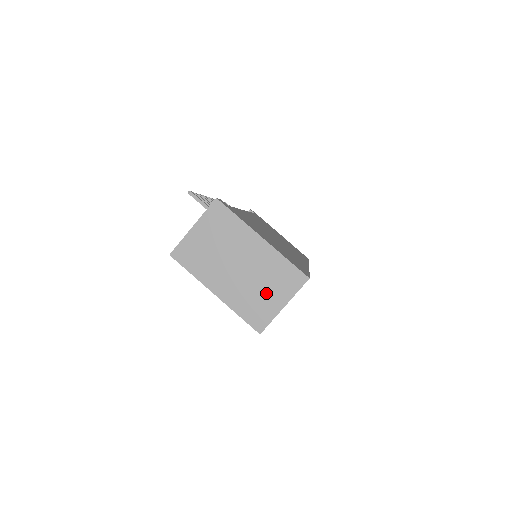
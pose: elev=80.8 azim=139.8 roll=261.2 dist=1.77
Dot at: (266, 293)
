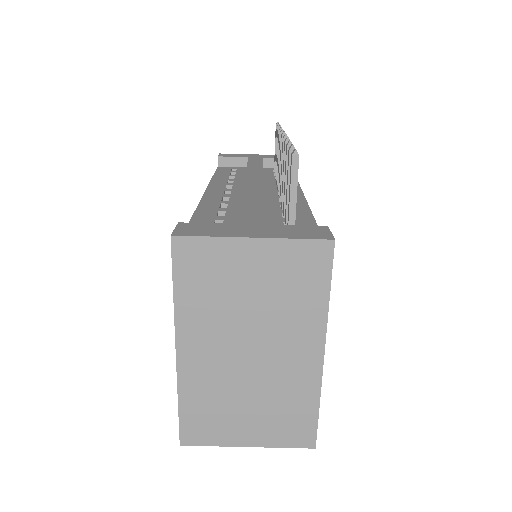
Dot at: (245, 414)
